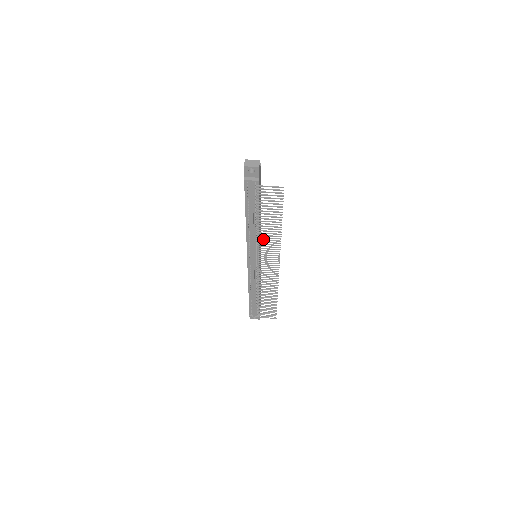
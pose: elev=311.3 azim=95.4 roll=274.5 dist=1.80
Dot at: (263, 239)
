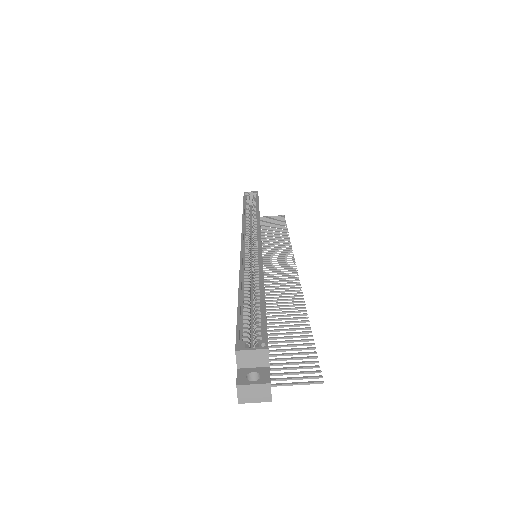
Dot at: (273, 300)
